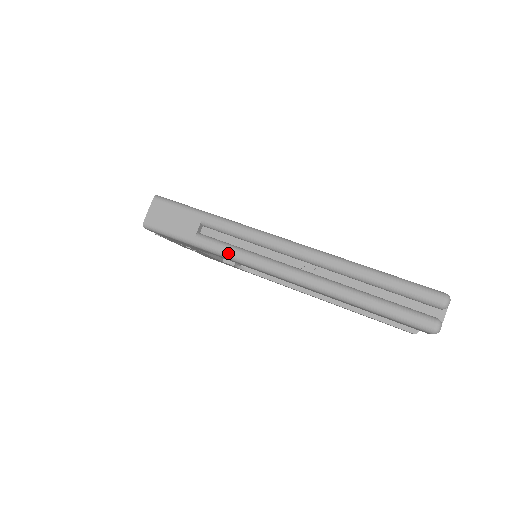
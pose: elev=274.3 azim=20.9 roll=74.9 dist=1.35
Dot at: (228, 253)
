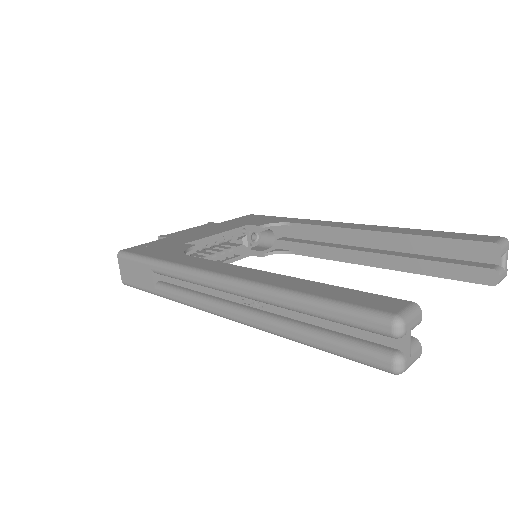
Dot at: (180, 301)
